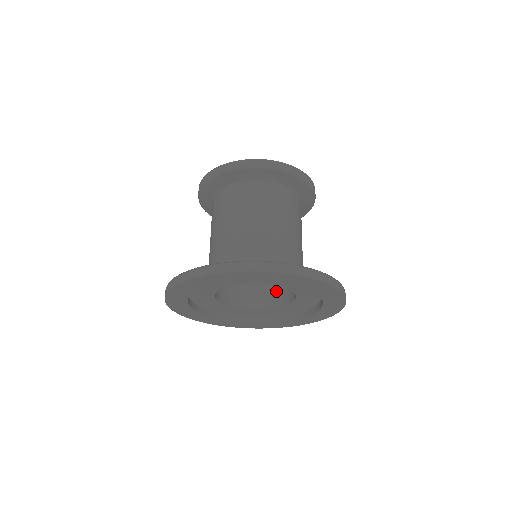
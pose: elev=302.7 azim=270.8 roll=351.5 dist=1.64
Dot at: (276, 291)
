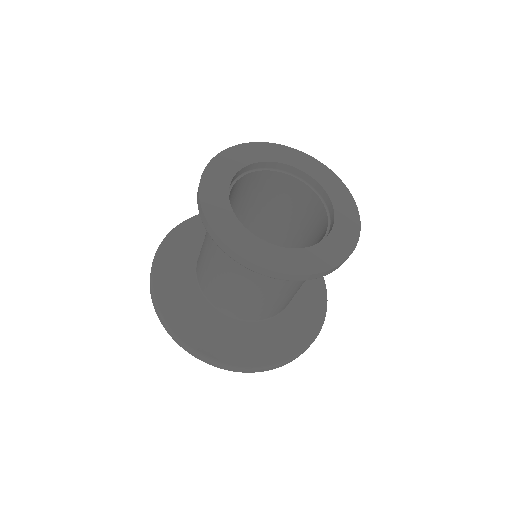
Dot at: occluded
